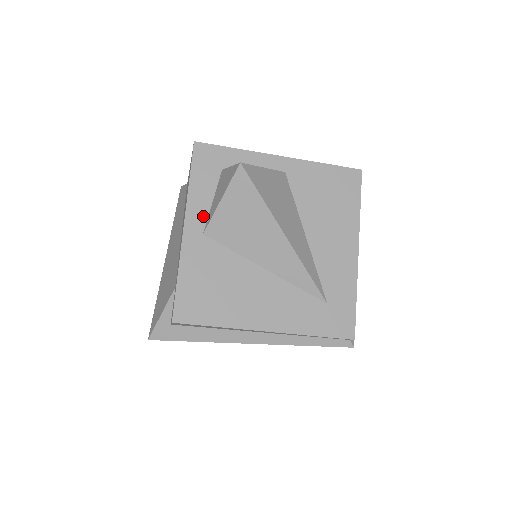
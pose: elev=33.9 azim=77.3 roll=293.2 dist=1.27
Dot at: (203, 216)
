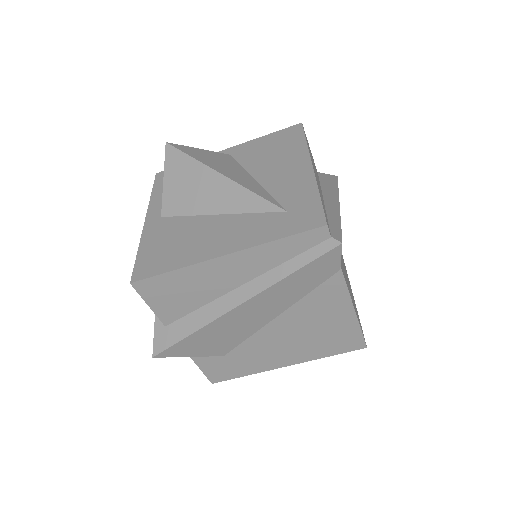
Dot at: (161, 207)
